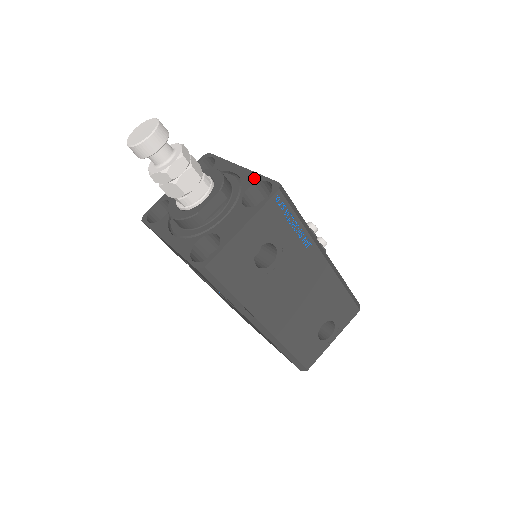
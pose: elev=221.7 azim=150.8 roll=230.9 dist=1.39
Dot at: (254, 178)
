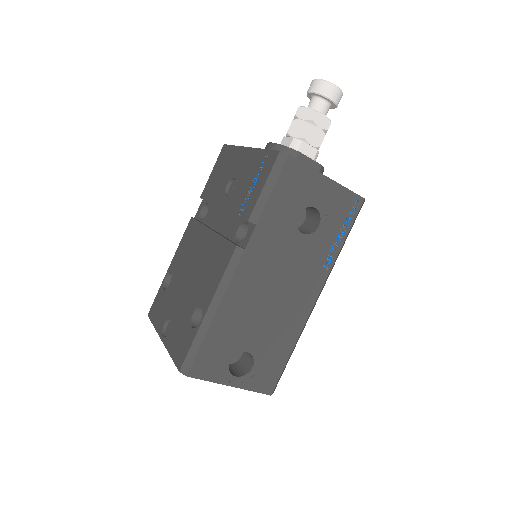
Dot at: occluded
